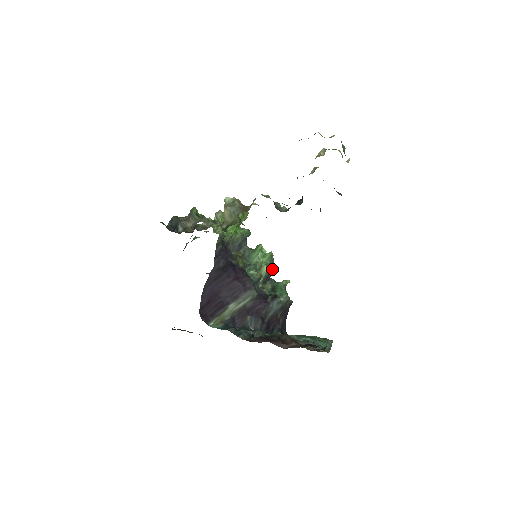
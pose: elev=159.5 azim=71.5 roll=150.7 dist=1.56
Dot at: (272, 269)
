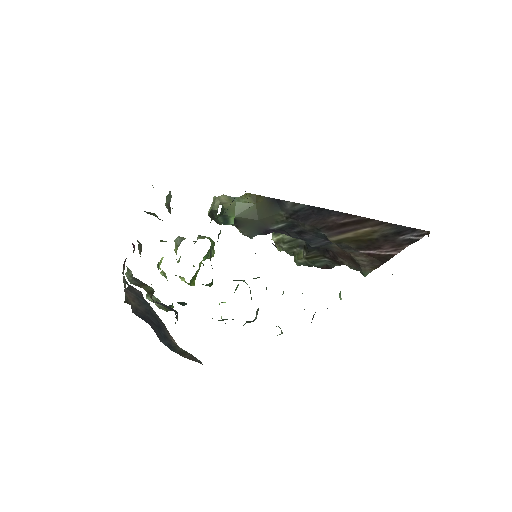
Dot at: (258, 310)
